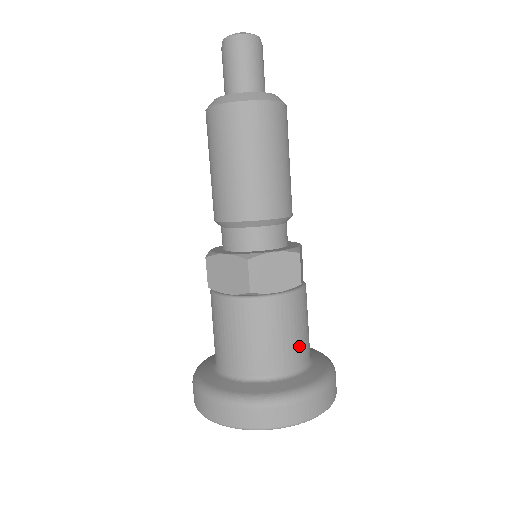
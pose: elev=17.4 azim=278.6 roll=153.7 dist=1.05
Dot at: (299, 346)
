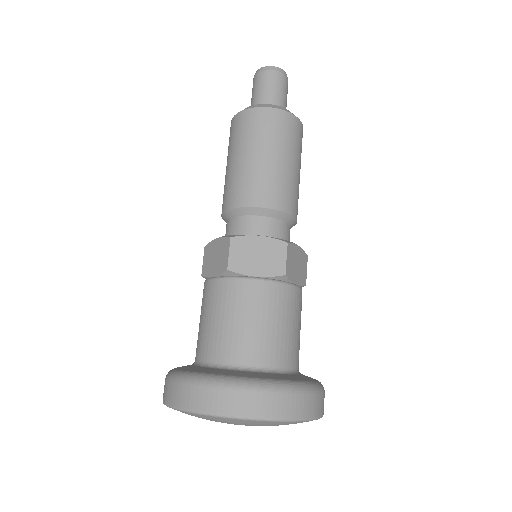
Dot at: (299, 346)
